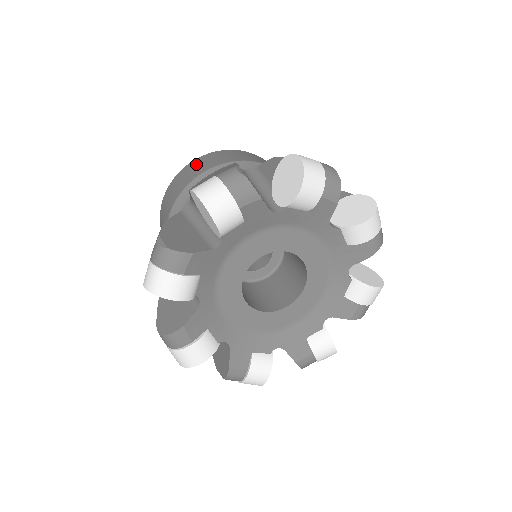
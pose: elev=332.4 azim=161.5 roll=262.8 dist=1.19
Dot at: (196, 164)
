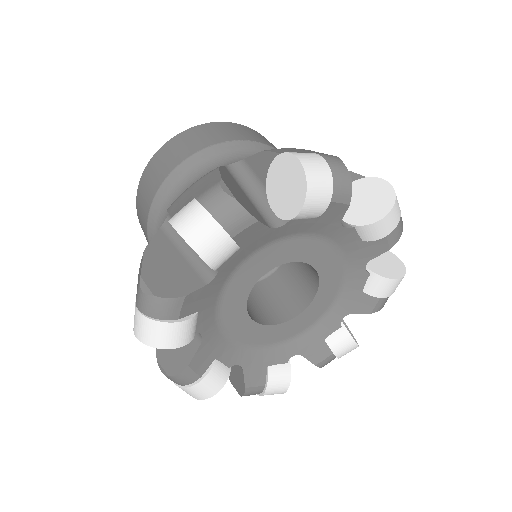
Dot at: (231, 127)
